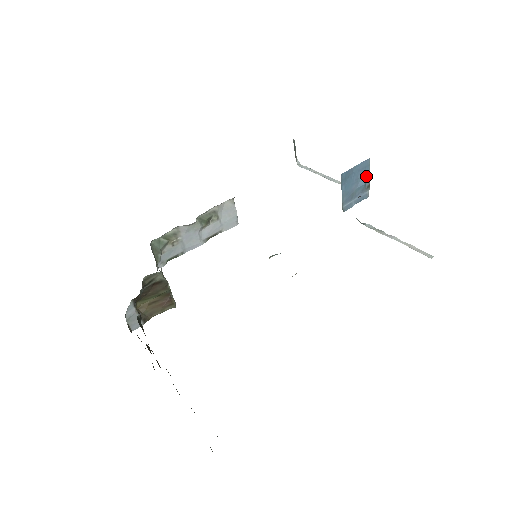
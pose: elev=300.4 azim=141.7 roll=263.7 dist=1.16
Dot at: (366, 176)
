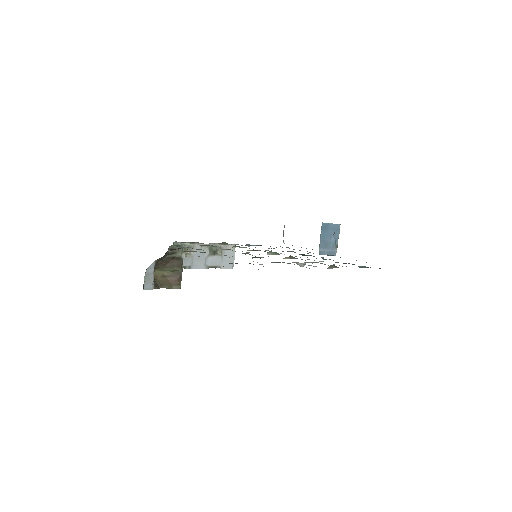
Dot at: (336, 237)
